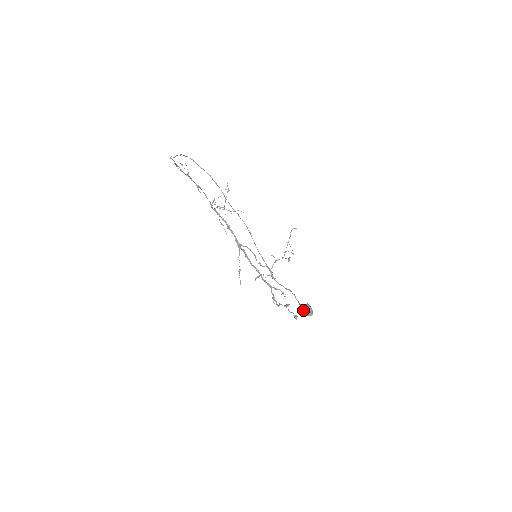
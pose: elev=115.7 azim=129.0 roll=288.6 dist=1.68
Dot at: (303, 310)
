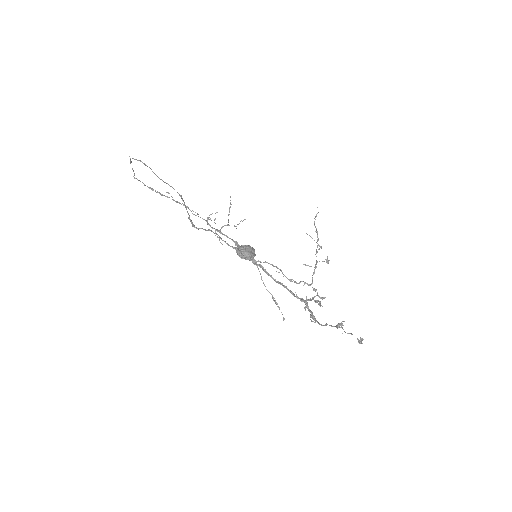
Dot at: occluded
